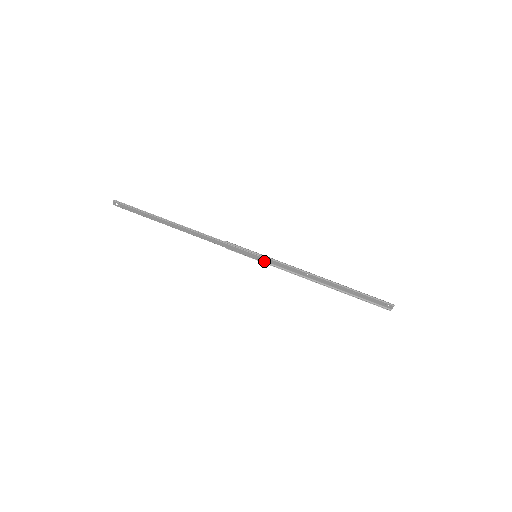
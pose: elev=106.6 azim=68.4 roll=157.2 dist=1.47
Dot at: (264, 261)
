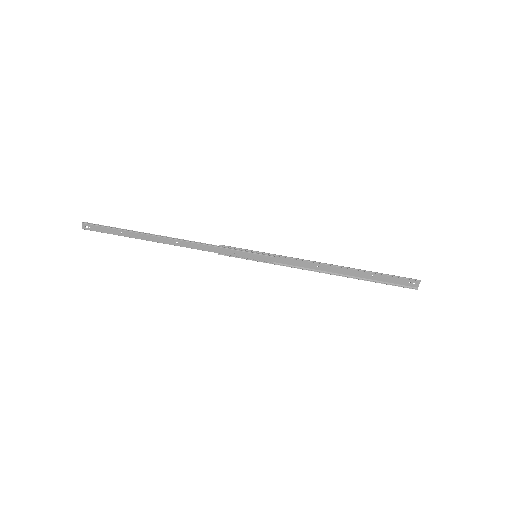
Dot at: (266, 260)
